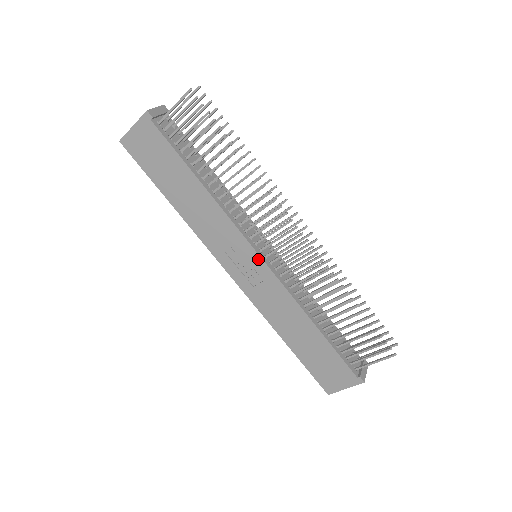
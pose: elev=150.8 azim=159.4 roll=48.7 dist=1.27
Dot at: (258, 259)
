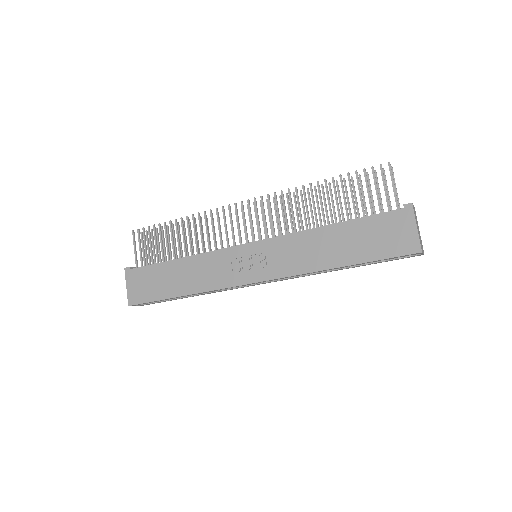
Dot at: (250, 246)
